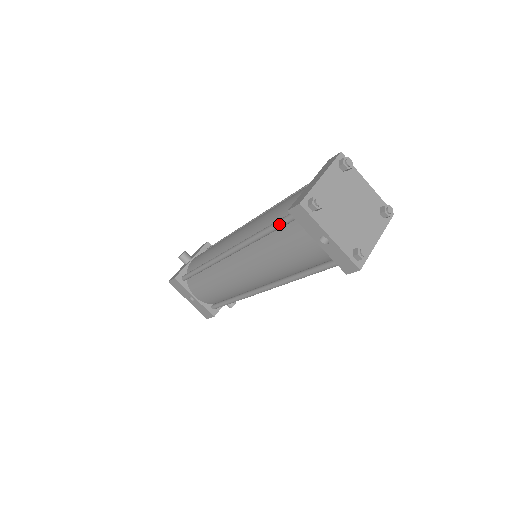
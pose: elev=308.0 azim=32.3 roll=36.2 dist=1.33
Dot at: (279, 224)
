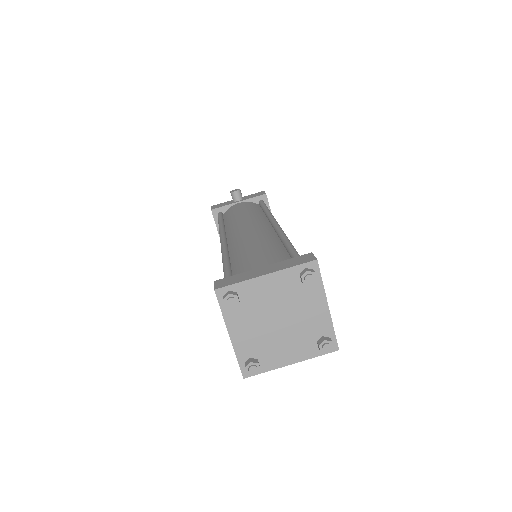
Dot at: (224, 276)
